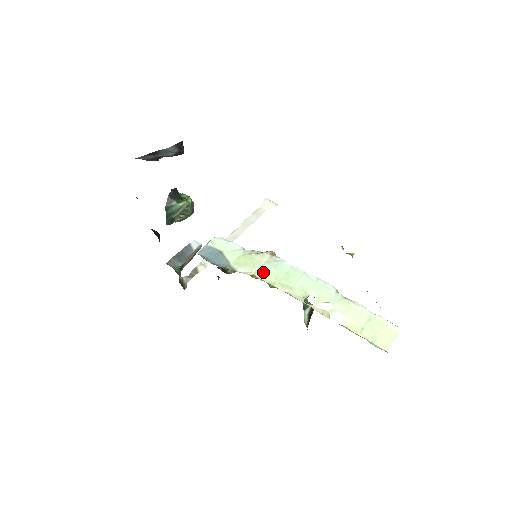
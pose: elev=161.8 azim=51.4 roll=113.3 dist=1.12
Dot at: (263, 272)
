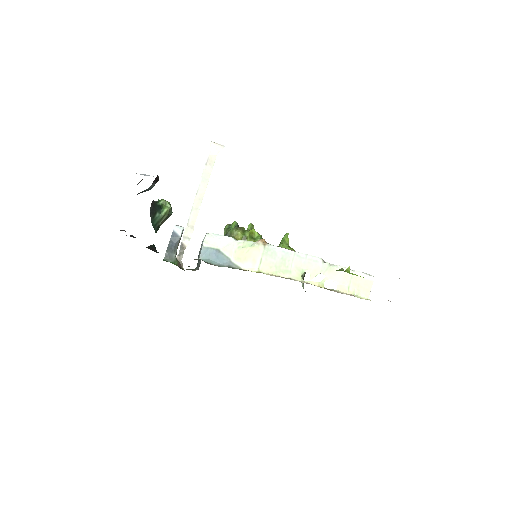
Dot at: (264, 265)
